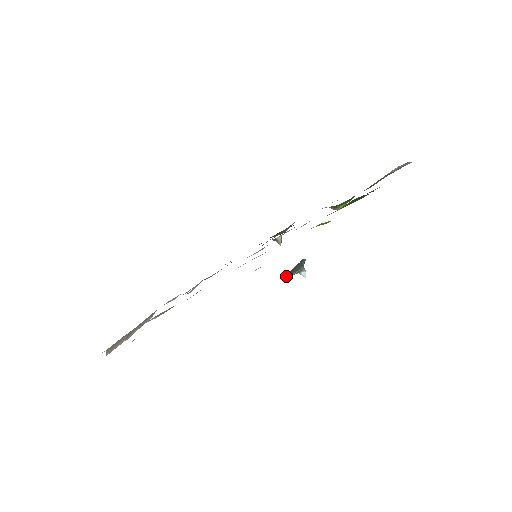
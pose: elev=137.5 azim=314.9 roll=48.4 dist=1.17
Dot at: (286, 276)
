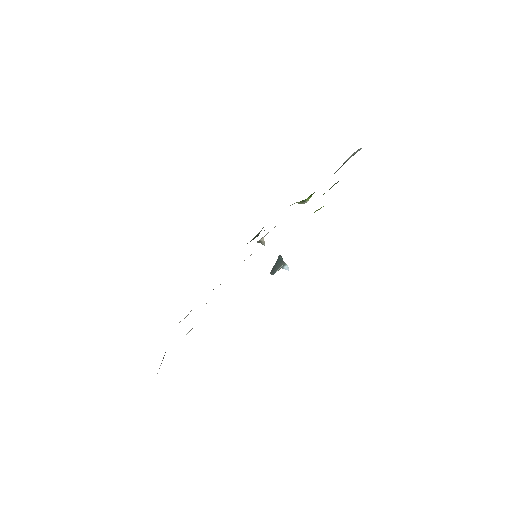
Dot at: (271, 274)
